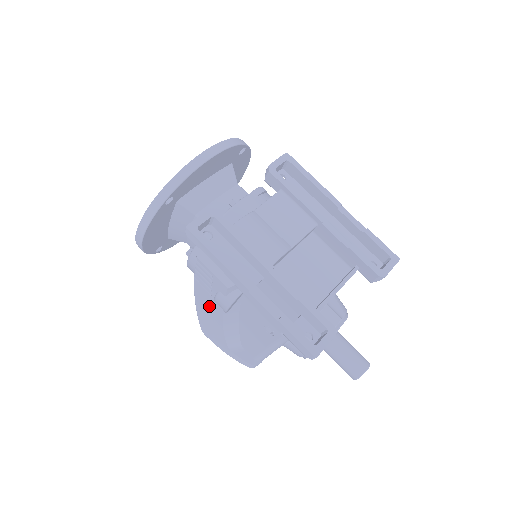
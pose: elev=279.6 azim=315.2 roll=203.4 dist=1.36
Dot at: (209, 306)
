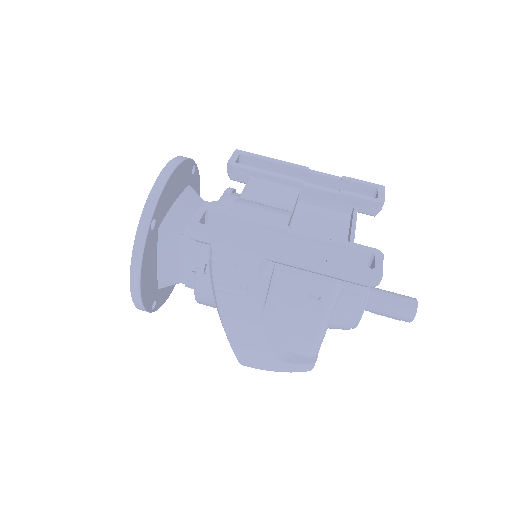
Dot at: (241, 314)
